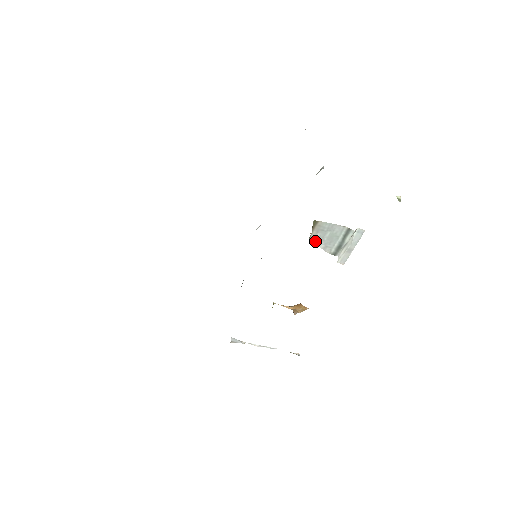
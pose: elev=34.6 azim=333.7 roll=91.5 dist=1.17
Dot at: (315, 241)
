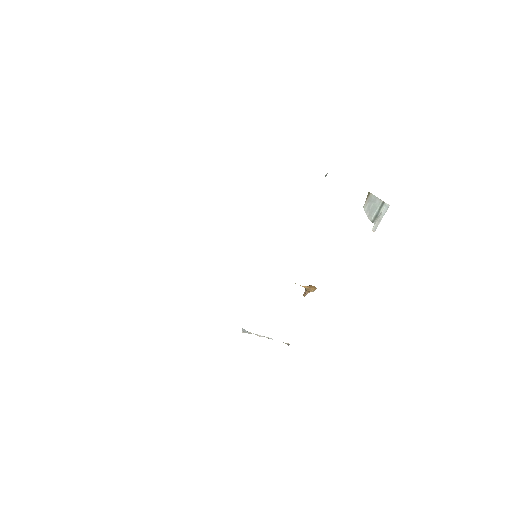
Dot at: (365, 209)
